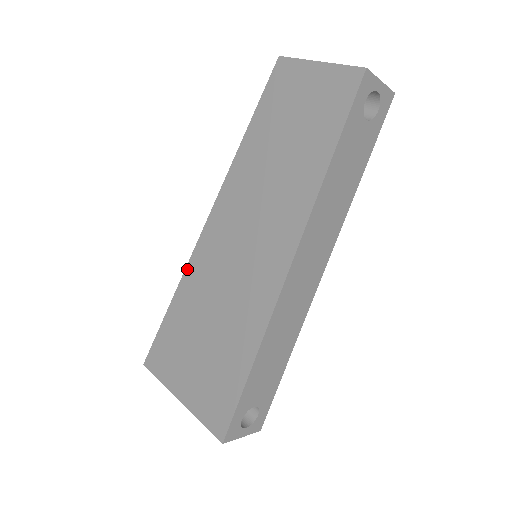
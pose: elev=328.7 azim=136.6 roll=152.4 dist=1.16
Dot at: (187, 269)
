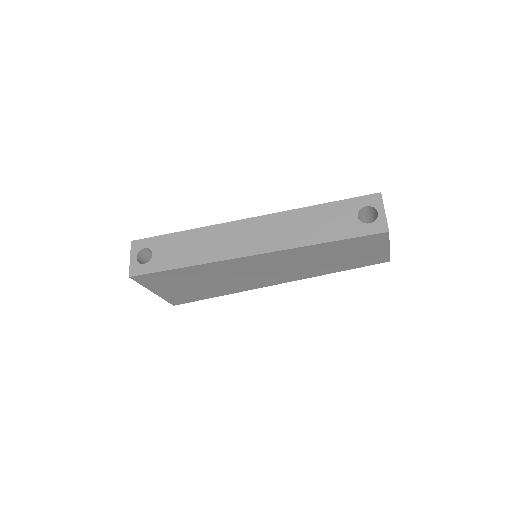
Dot at: occluded
